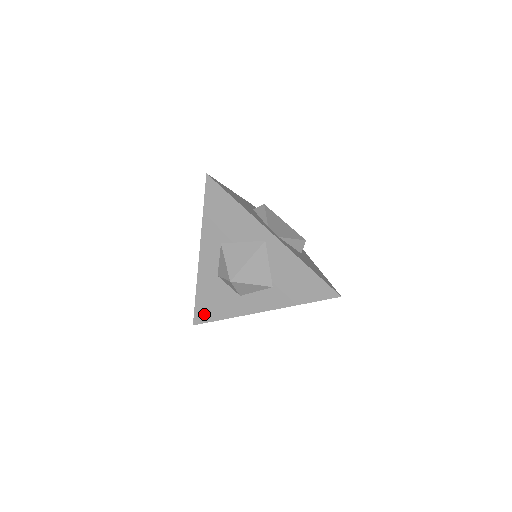
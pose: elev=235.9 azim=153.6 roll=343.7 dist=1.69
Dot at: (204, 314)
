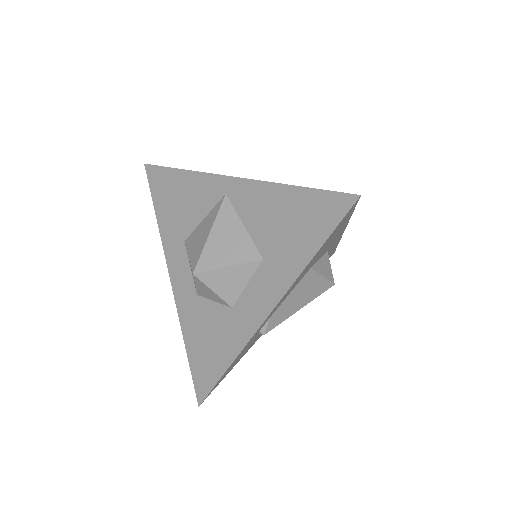
Dot at: (204, 375)
